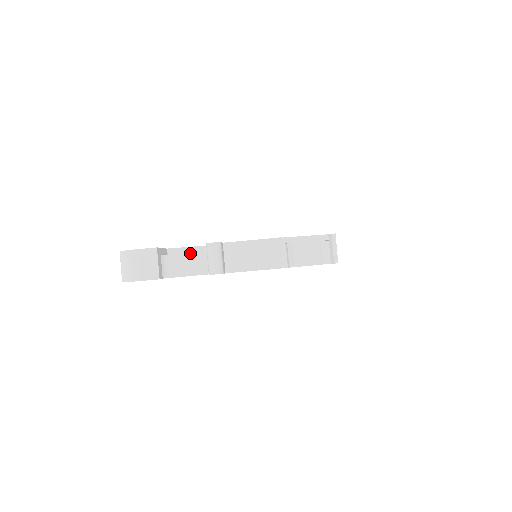
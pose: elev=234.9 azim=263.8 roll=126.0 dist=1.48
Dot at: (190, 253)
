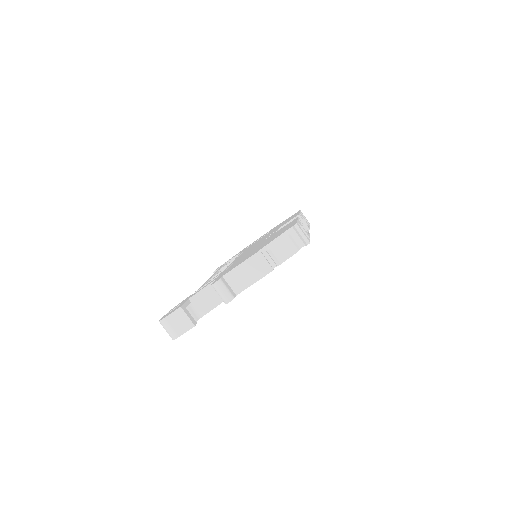
Dot at: (206, 293)
